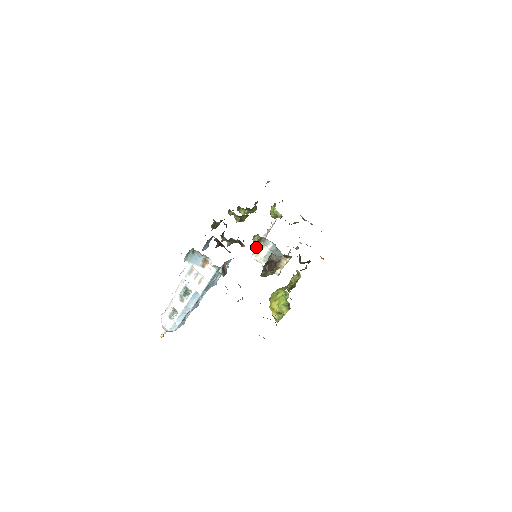
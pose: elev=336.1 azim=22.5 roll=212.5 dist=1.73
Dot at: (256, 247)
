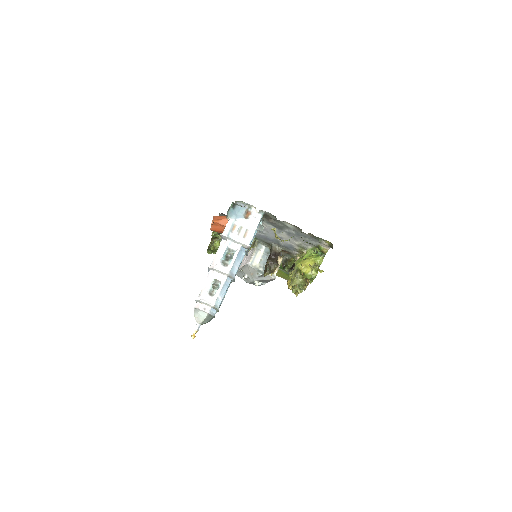
Dot at: occluded
